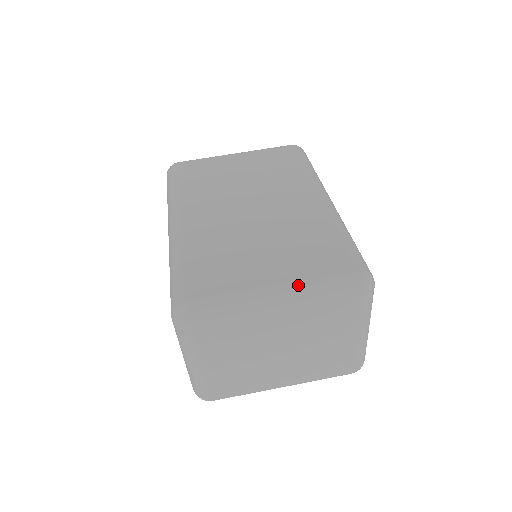
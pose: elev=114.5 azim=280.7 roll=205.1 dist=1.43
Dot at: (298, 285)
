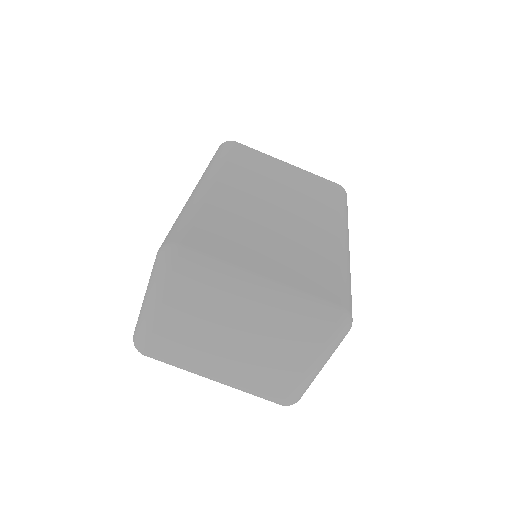
Dot at: (284, 289)
